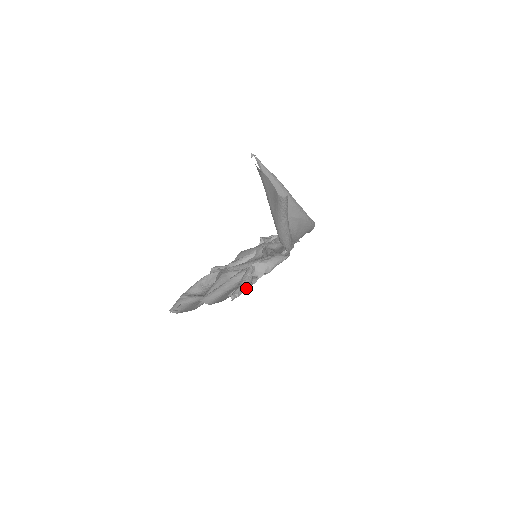
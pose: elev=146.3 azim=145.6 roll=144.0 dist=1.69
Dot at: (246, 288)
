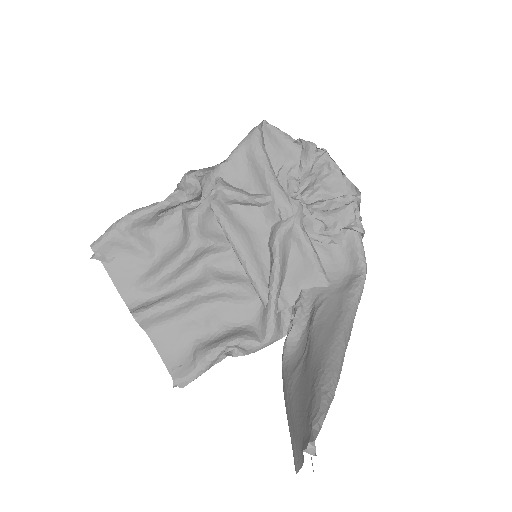
Dot at: occluded
